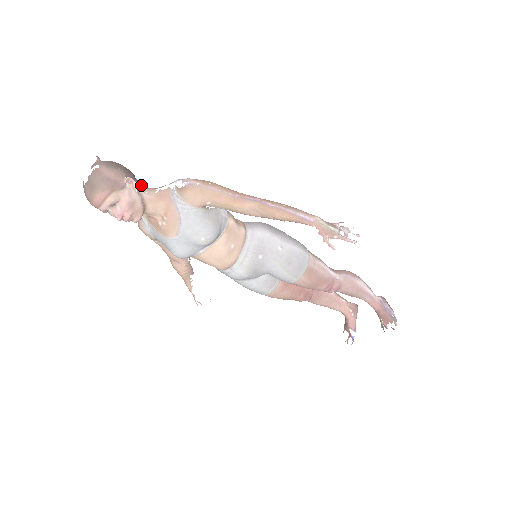
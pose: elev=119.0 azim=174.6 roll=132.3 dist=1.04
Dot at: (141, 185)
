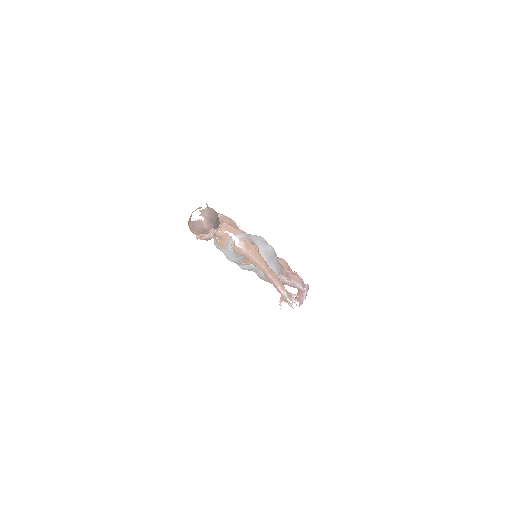
Dot at: (219, 226)
